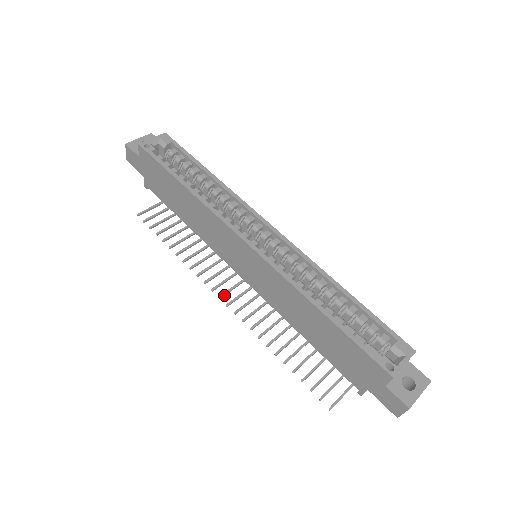
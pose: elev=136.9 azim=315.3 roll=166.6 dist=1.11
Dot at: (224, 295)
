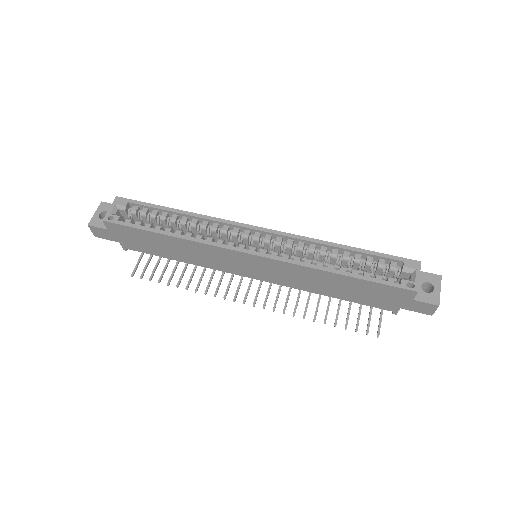
Dot at: occluded
